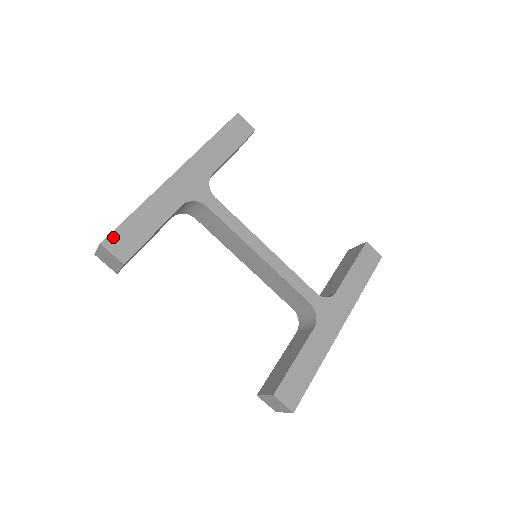
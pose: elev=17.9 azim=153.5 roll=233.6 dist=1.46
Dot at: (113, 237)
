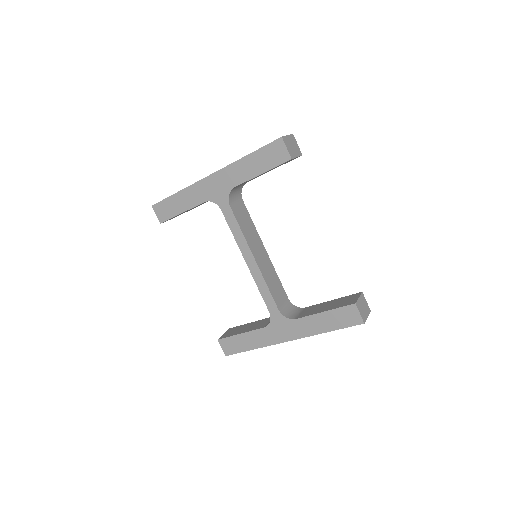
Dot at: (159, 205)
